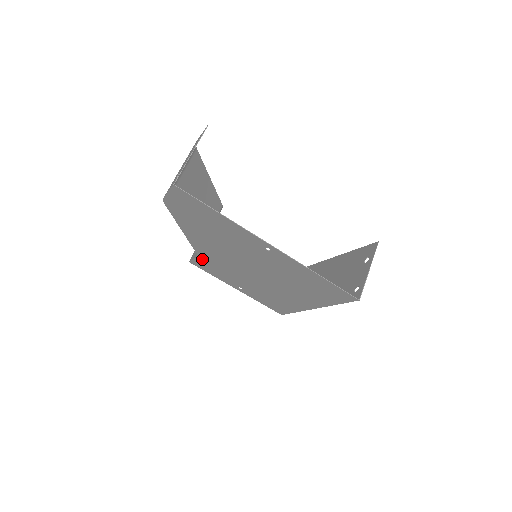
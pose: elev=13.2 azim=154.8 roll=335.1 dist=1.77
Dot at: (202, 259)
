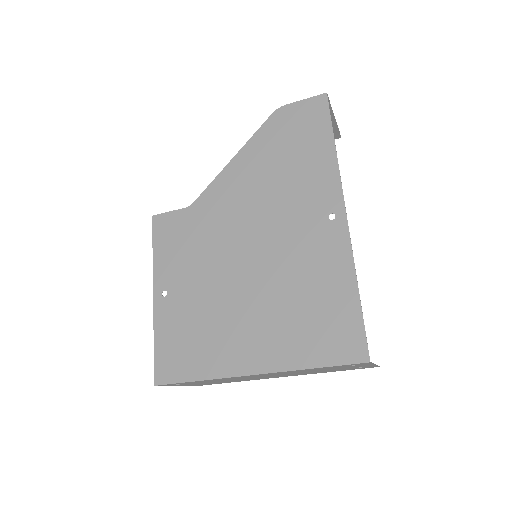
Dot at: (187, 214)
